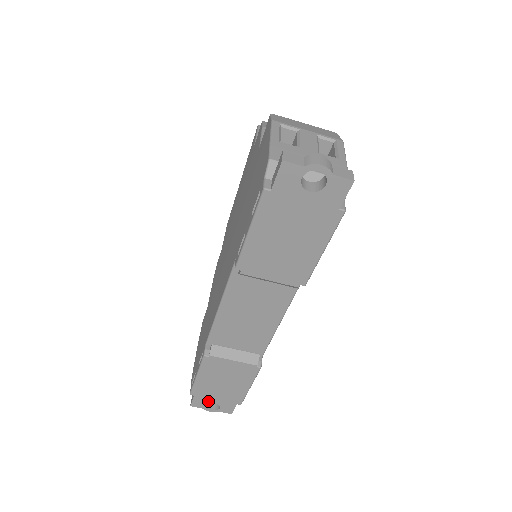
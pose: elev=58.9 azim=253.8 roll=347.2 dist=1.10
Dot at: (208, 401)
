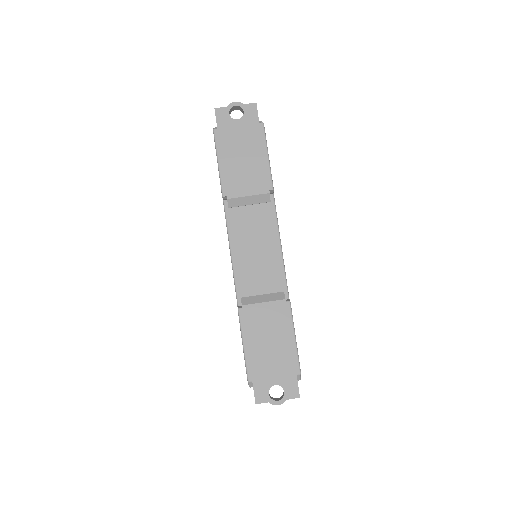
Dot at: (268, 385)
